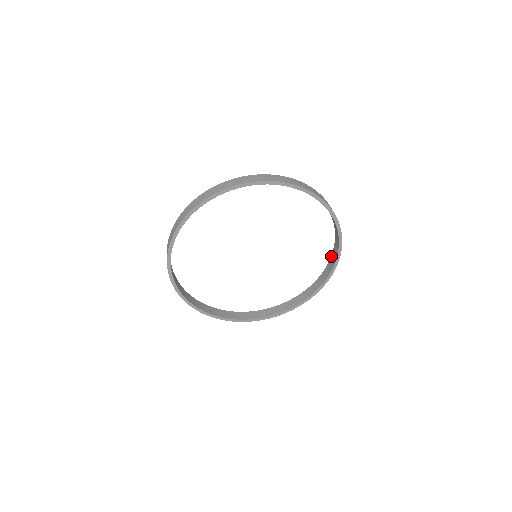
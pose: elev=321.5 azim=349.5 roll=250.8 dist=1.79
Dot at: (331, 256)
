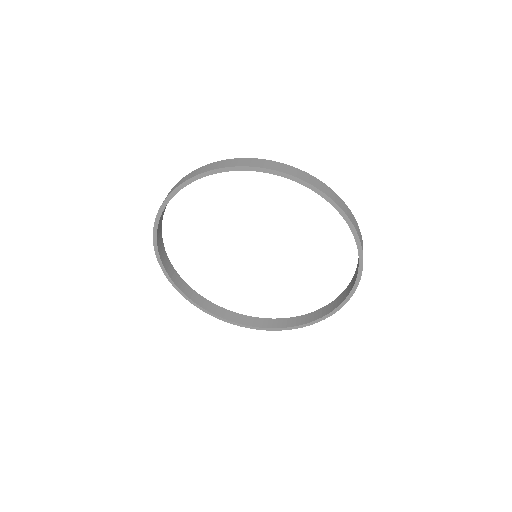
Dot at: occluded
